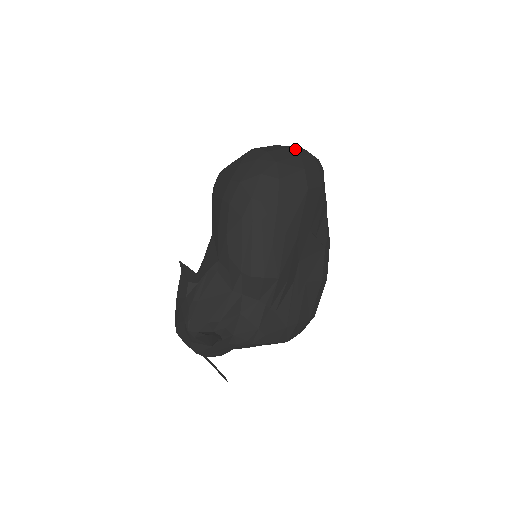
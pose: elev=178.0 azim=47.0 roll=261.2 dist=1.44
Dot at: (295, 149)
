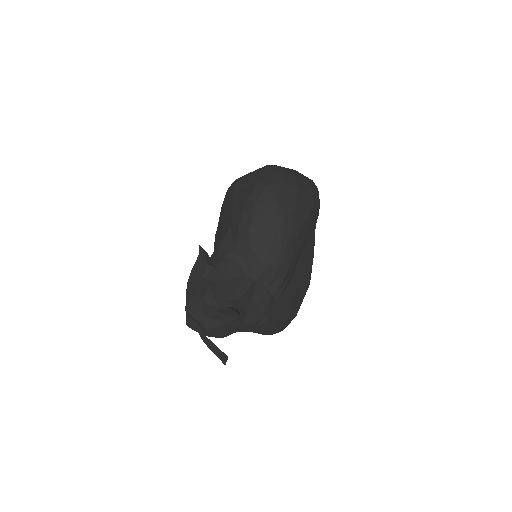
Dot at: occluded
